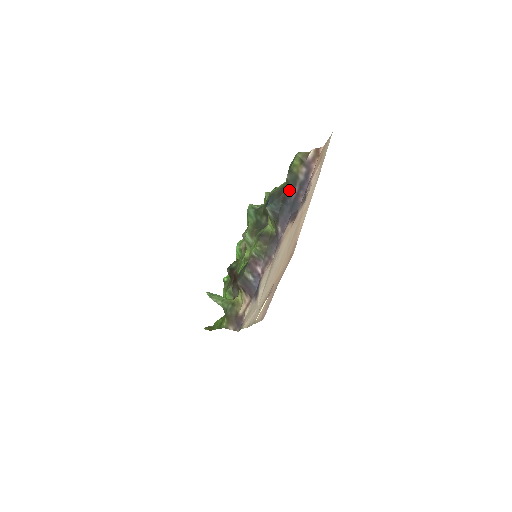
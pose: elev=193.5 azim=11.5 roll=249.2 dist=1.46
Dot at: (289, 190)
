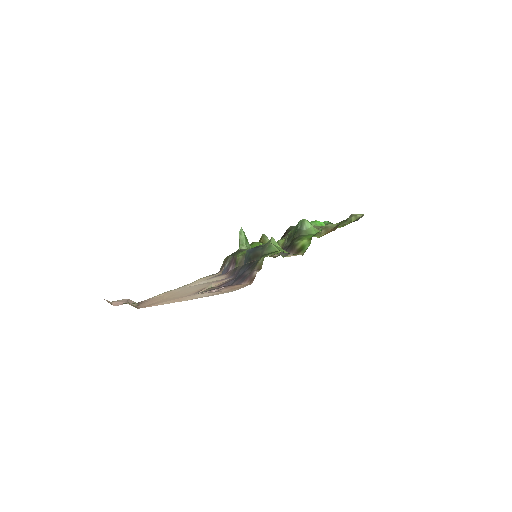
Dot at: (254, 264)
